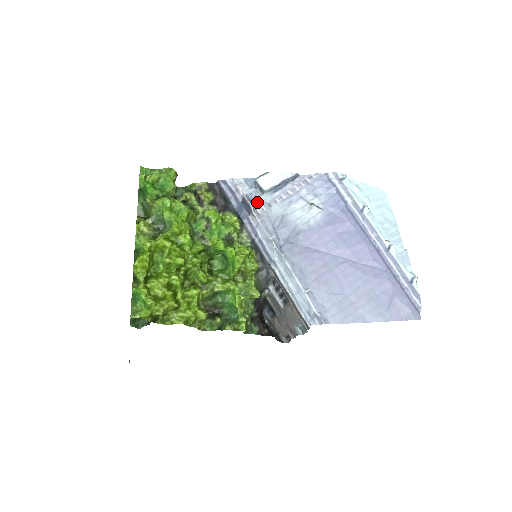
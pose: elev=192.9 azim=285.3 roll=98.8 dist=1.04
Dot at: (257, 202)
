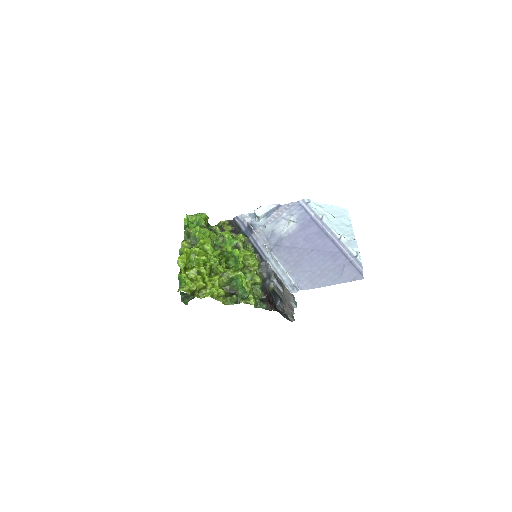
Dot at: (256, 225)
